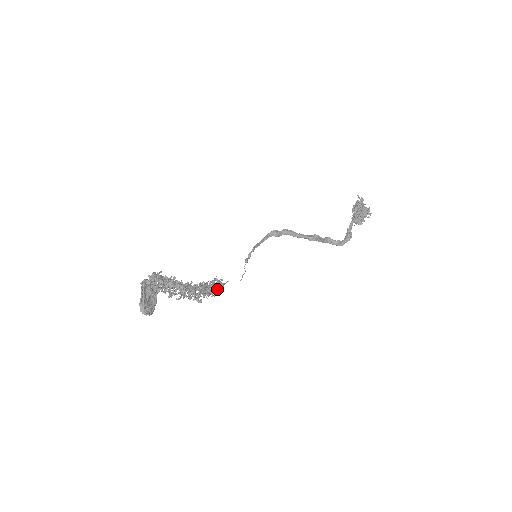
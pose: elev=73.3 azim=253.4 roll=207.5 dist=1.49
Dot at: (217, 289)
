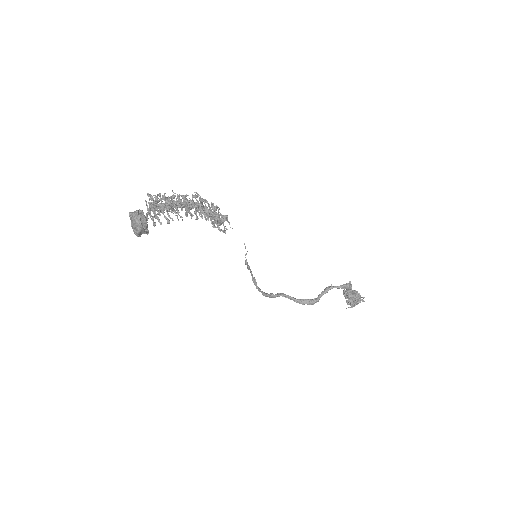
Dot at: (220, 222)
